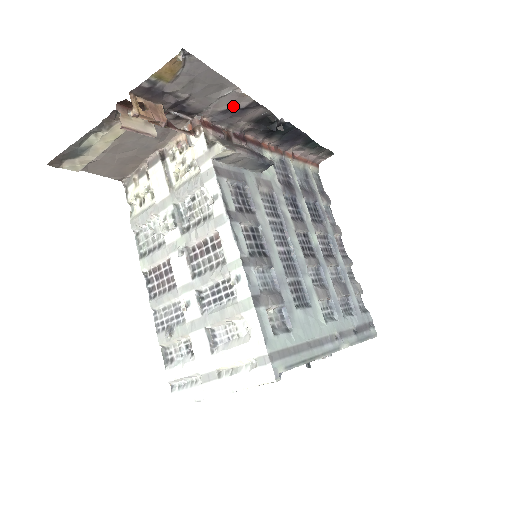
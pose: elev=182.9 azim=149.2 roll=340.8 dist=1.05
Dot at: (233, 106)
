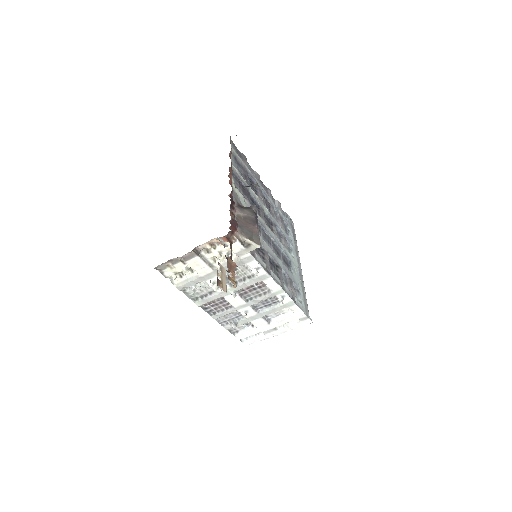
Dot at: occluded
